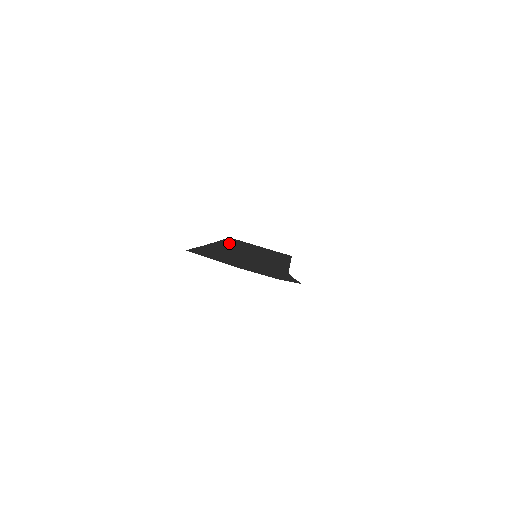
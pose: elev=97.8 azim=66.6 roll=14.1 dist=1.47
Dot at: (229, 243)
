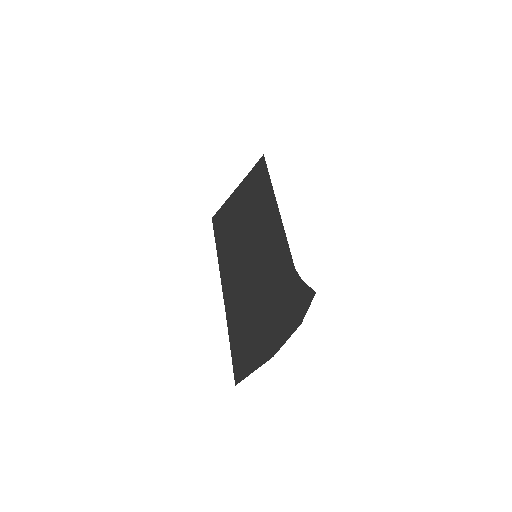
Dot at: (225, 254)
